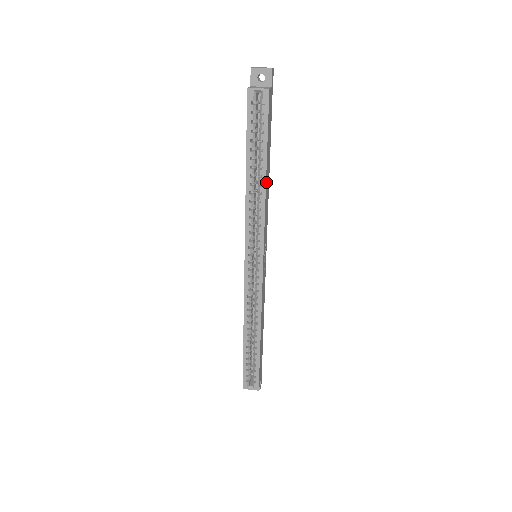
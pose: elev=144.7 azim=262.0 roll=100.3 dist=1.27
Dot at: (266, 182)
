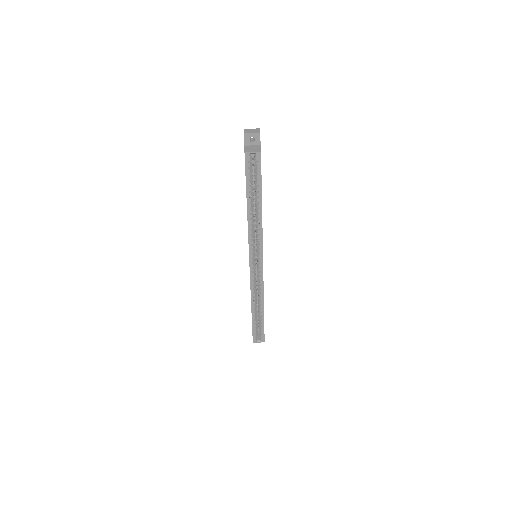
Dot at: occluded
